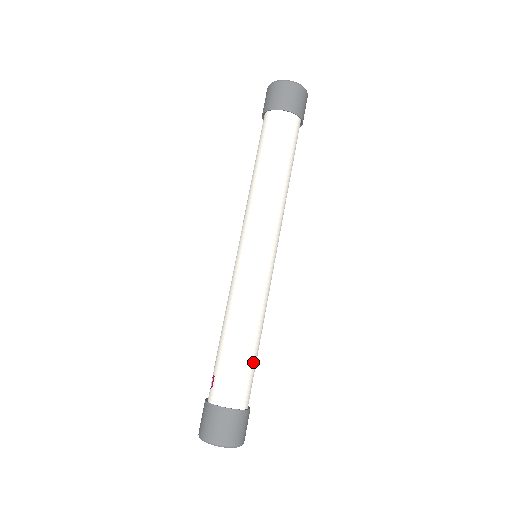
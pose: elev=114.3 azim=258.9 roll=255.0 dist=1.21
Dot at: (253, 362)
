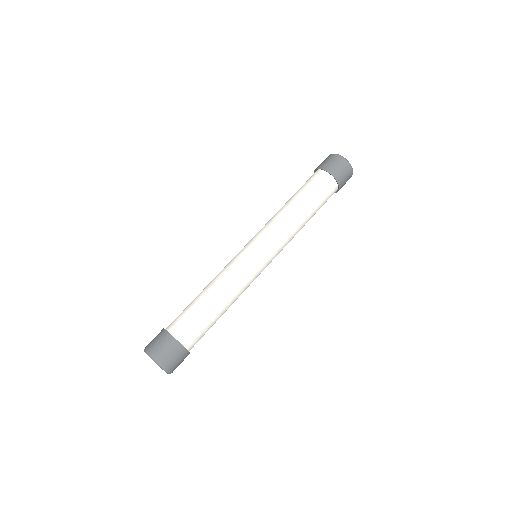
Dot at: (210, 320)
